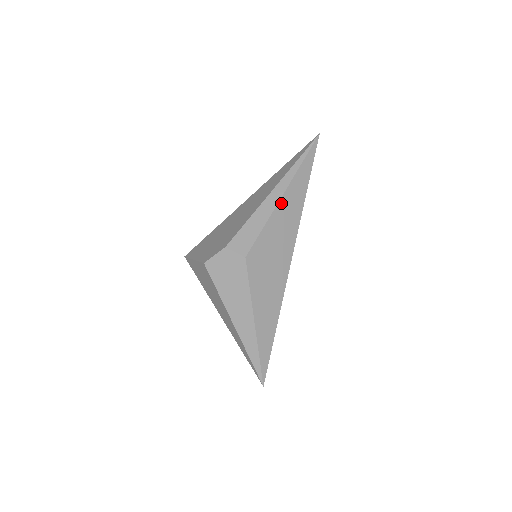
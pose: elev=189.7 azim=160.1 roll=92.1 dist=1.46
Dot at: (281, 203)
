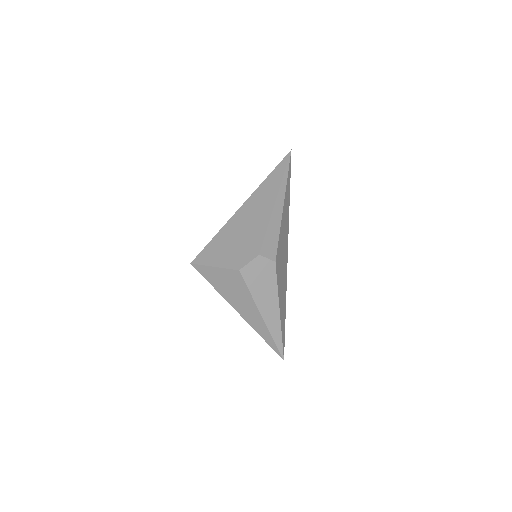
Dot at: (283, 212)
